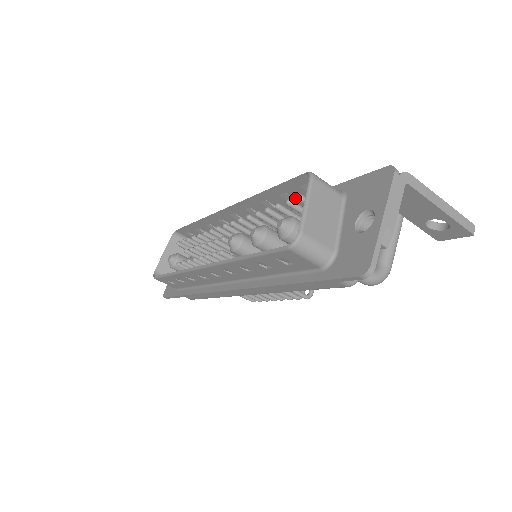
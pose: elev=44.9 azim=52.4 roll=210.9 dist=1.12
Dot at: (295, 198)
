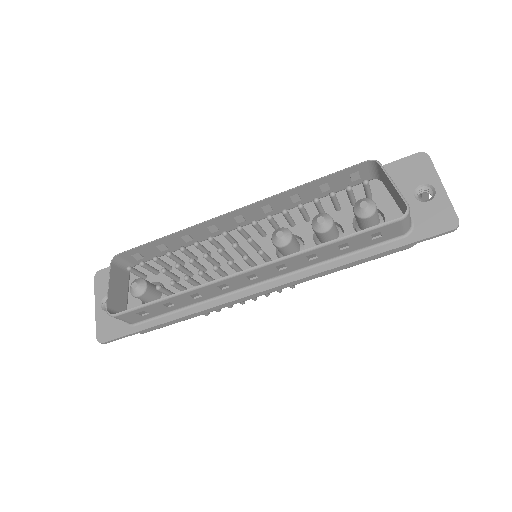
Dot at: (330, 188)
